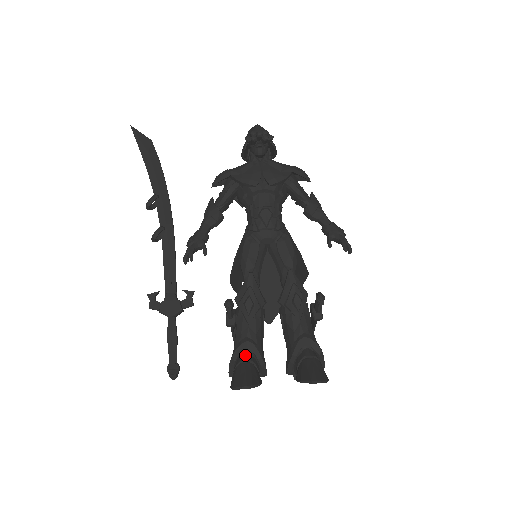
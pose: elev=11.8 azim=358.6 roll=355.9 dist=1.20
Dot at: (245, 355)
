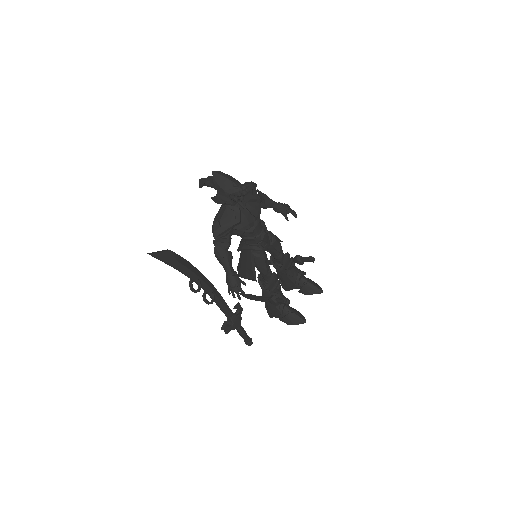
Dot at: (287, 308)
